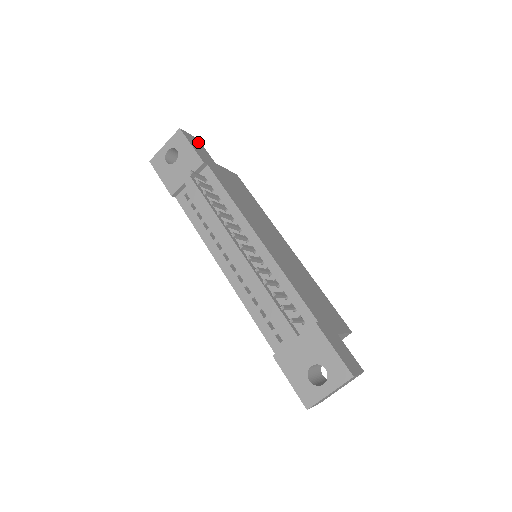
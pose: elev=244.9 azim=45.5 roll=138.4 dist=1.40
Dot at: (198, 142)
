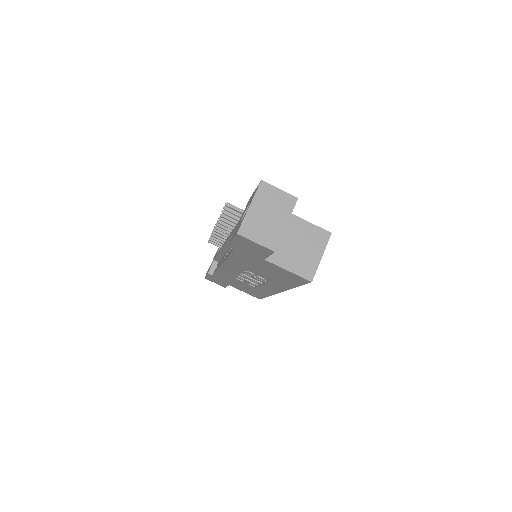
Dot at: occluded
